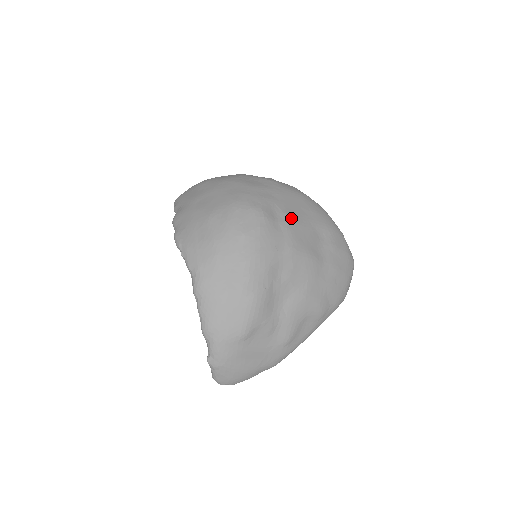
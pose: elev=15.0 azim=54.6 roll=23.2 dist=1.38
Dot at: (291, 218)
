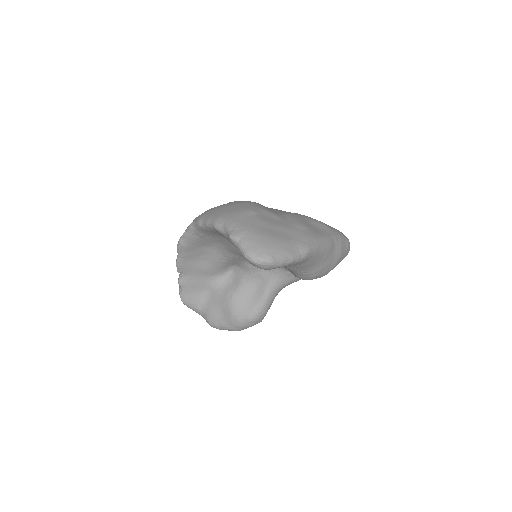
Dot at: occluded
